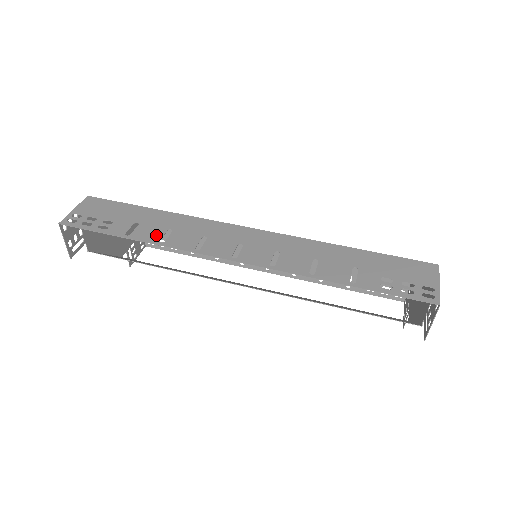
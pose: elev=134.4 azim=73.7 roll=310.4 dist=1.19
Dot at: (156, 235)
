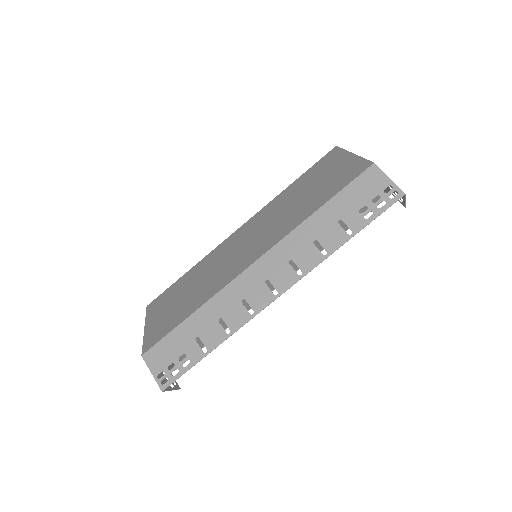
Dot at: (219, 332)
